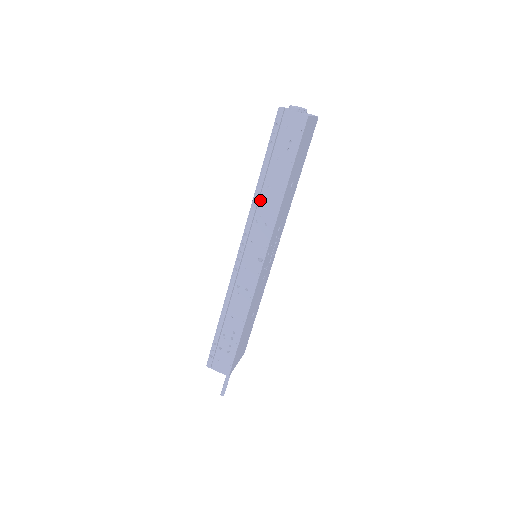
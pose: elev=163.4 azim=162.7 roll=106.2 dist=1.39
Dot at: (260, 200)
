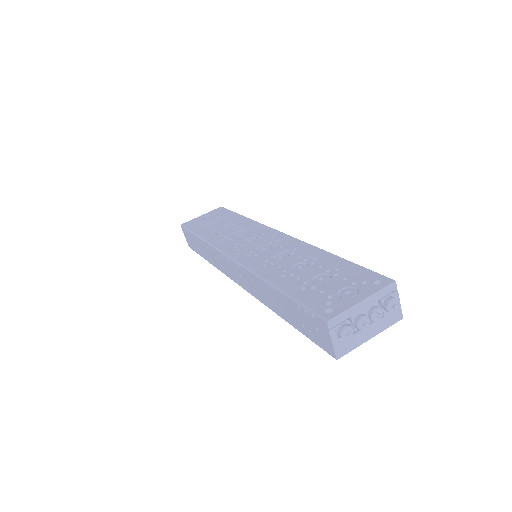
Dot at: (262, 286)
